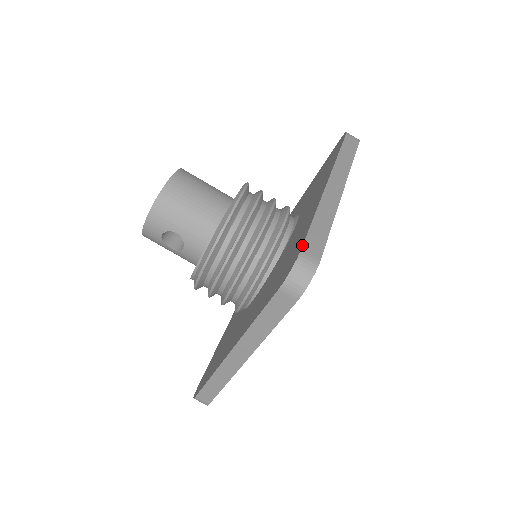
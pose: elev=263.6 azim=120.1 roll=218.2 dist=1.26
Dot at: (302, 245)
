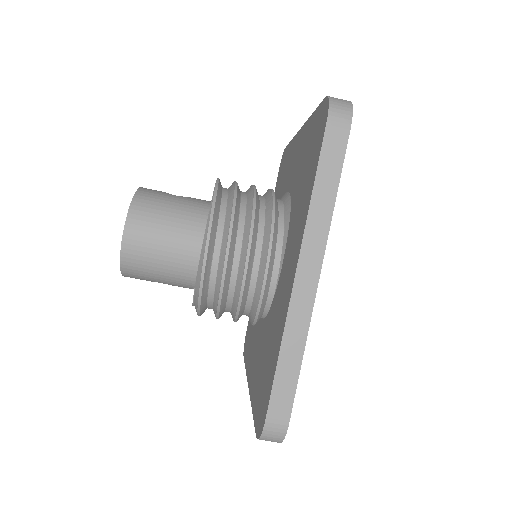
Dot at: (266, 410)
